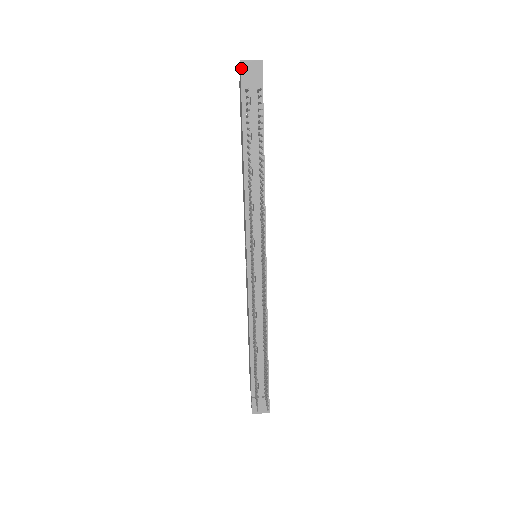
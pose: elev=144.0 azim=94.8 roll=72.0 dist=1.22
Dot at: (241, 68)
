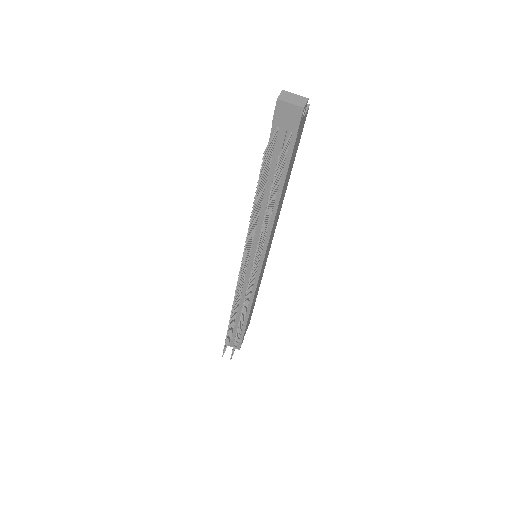
Dot at: (276, 107)
